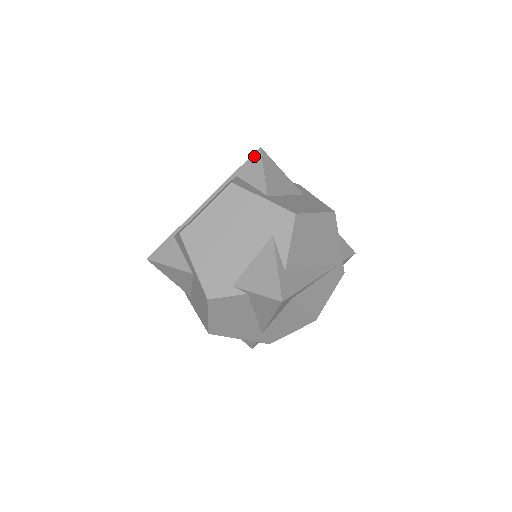
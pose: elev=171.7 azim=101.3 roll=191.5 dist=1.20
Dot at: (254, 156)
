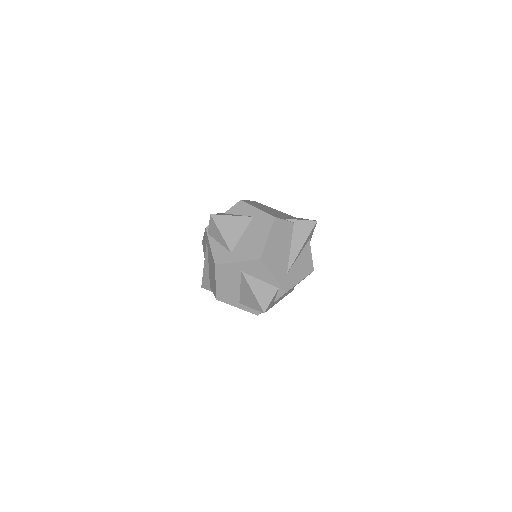
Dot at: occluded
